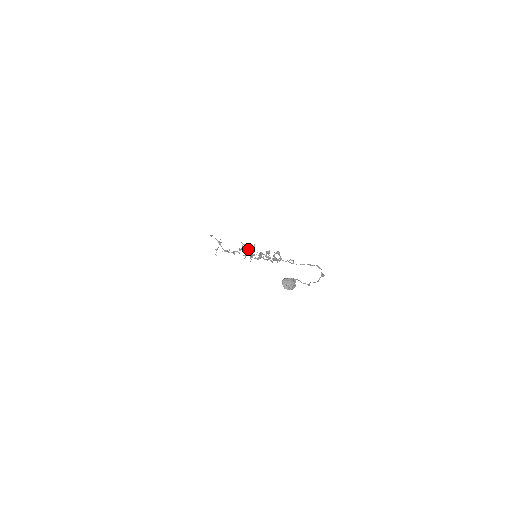
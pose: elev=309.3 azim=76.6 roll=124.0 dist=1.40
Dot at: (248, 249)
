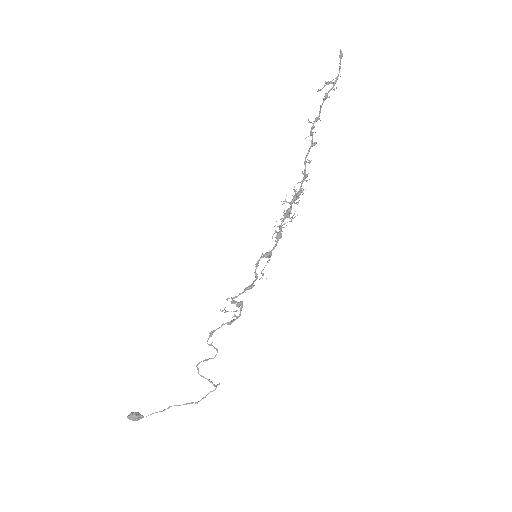
Dot at: occluded
